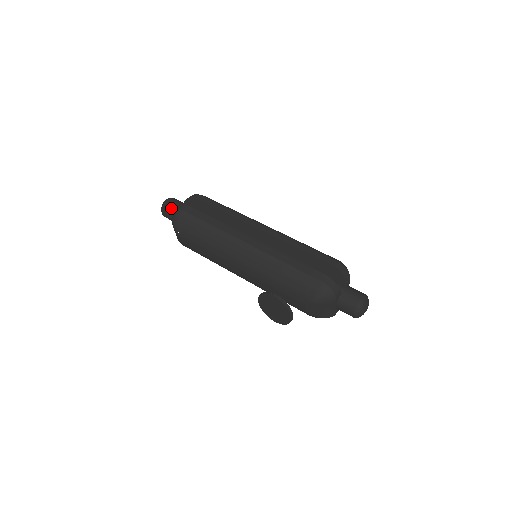
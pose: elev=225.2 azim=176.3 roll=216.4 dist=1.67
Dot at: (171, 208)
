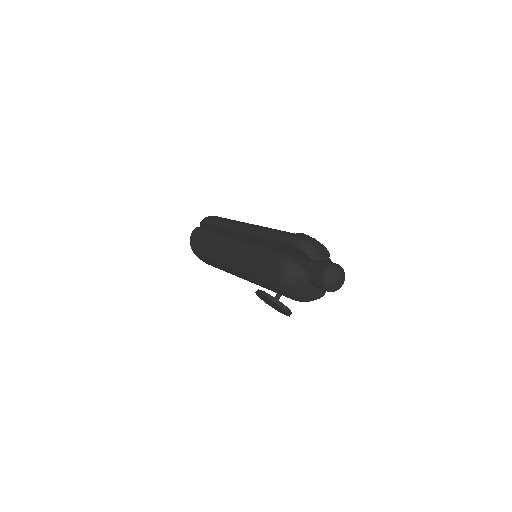
Dot at: occluded
